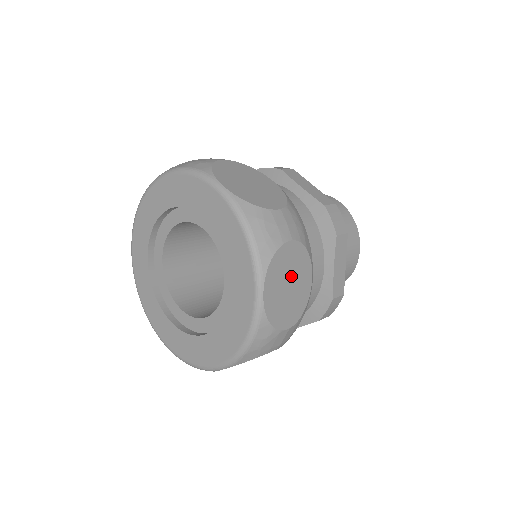
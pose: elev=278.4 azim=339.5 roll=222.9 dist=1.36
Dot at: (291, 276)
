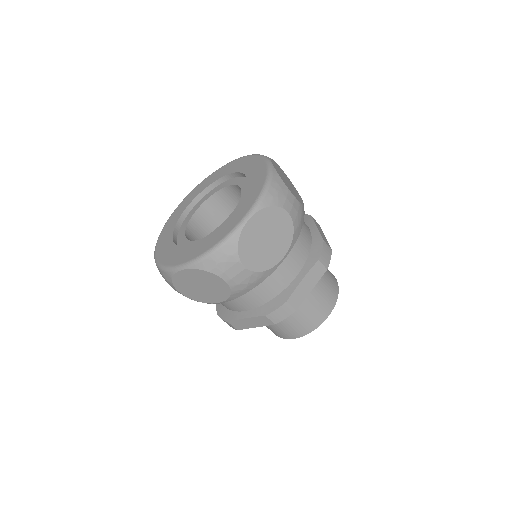
Dot at: (272, 235)
